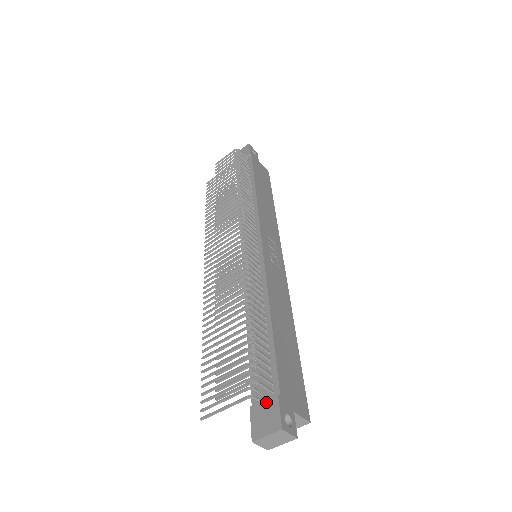
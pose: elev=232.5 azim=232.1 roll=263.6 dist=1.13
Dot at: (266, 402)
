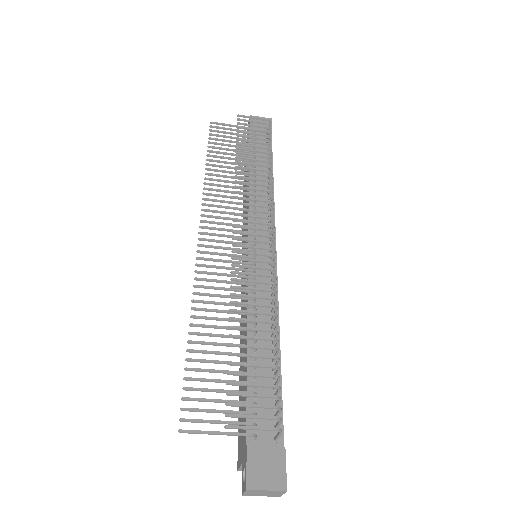
Dot at: (270, 450)
